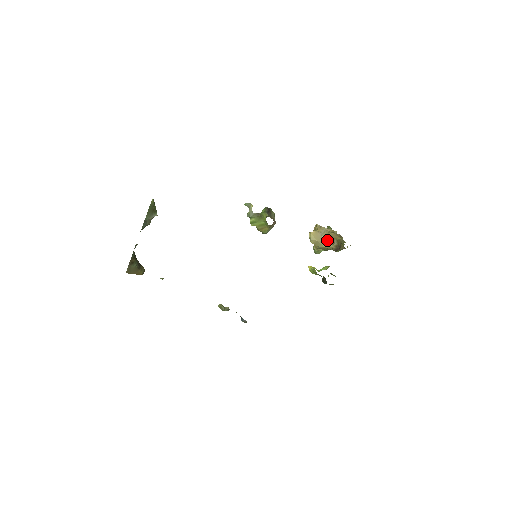
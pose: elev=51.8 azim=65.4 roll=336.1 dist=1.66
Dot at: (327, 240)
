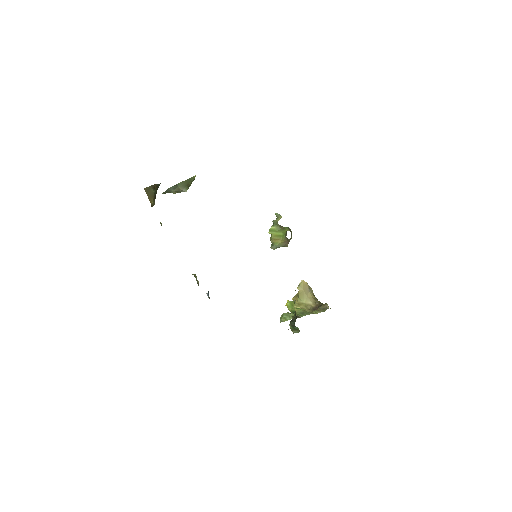
Dot at: (311, 297)
